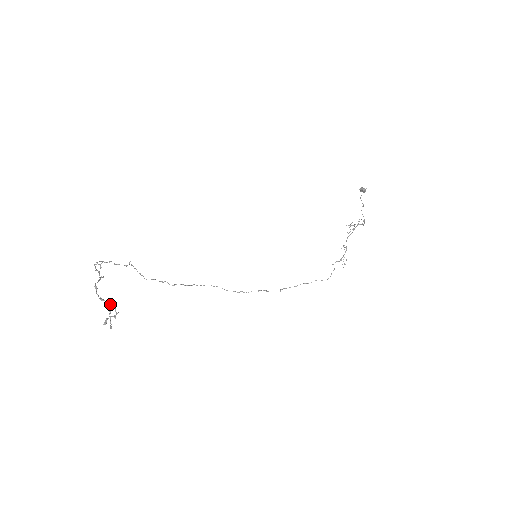
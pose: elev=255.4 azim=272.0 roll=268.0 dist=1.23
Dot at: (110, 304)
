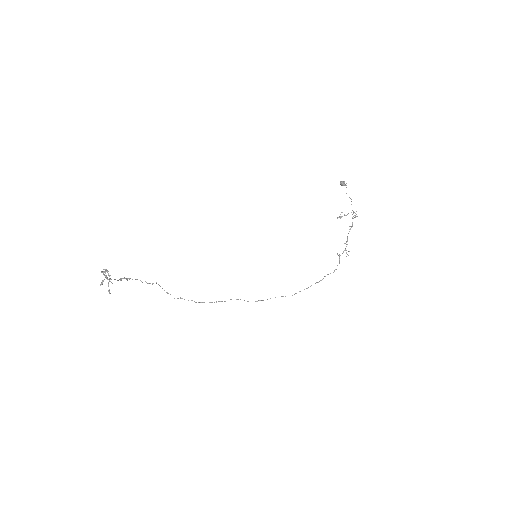
Dot at: occluded
